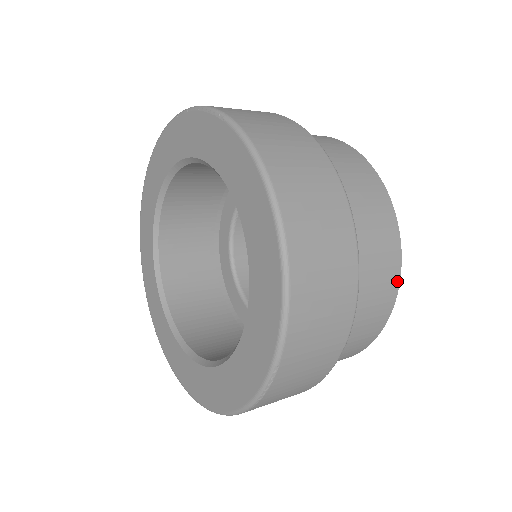
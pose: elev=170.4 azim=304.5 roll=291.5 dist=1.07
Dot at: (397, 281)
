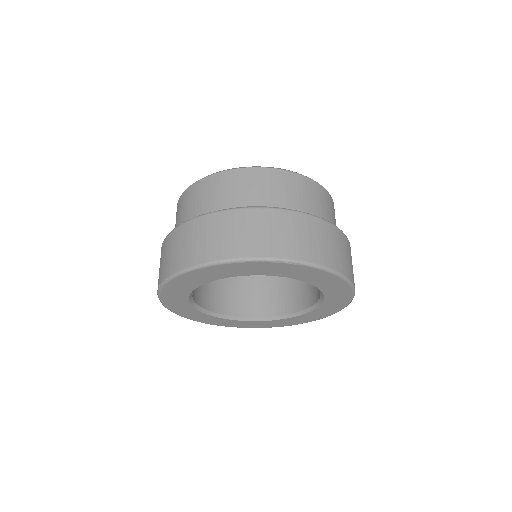
Dot at: occluded
